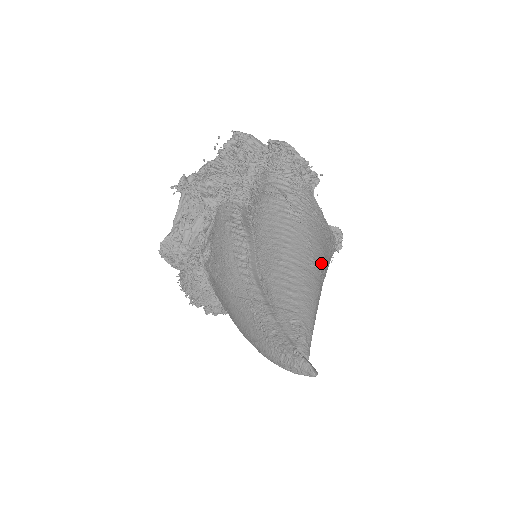
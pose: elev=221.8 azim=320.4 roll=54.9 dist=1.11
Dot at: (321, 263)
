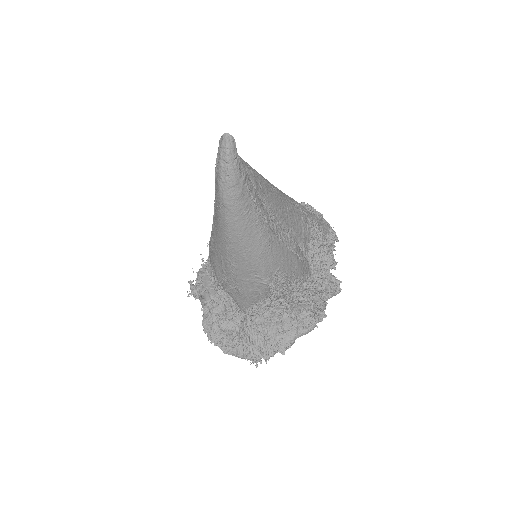
Dot at: occluded
